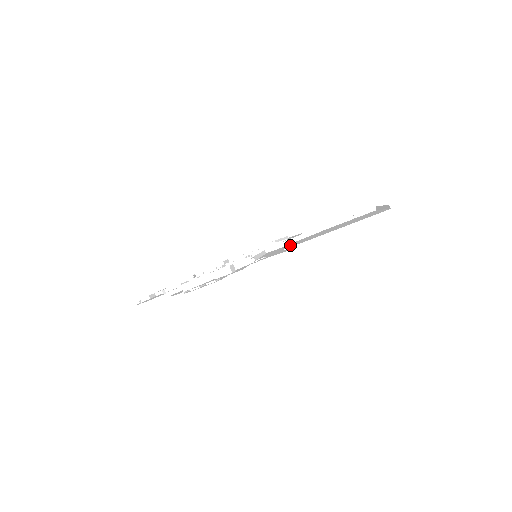
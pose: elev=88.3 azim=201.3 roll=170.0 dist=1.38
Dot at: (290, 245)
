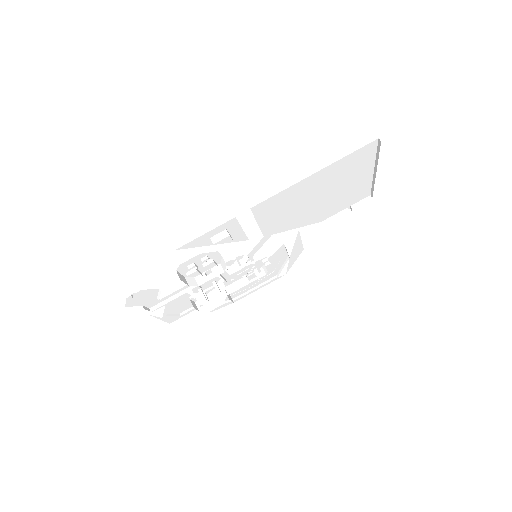
Dot at: occluded
